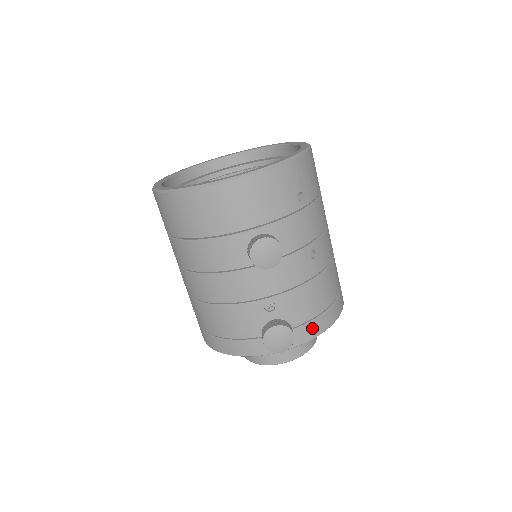
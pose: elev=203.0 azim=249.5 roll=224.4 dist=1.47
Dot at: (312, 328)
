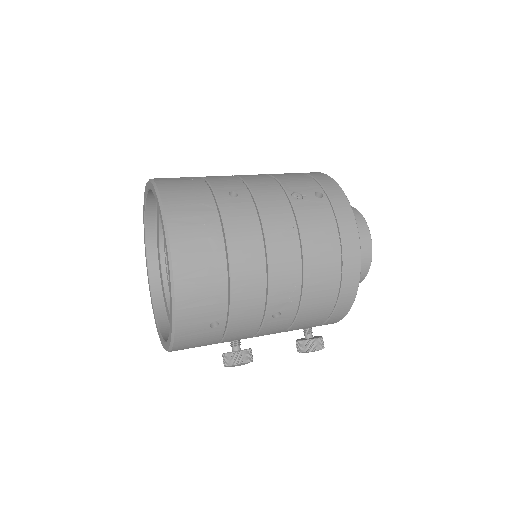
Dot at: (336, 317)
